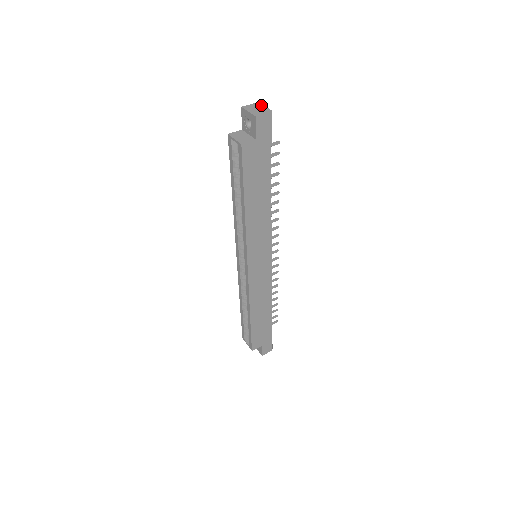
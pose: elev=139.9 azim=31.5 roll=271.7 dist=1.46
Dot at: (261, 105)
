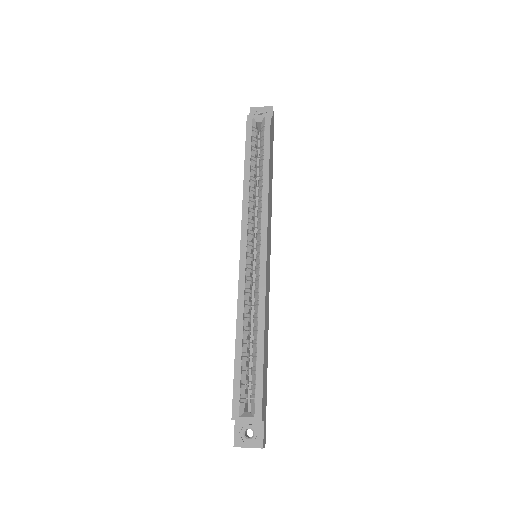
Dot at: occluded
